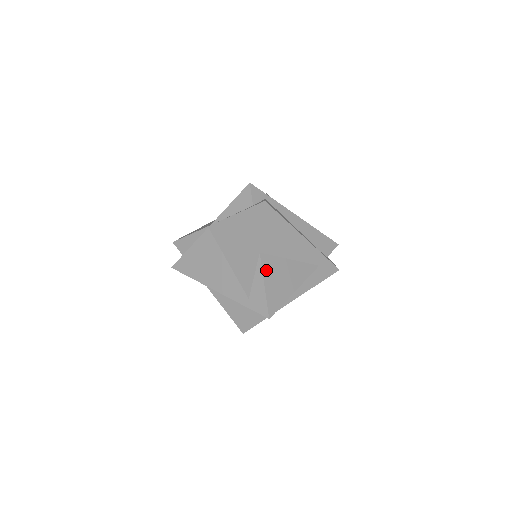
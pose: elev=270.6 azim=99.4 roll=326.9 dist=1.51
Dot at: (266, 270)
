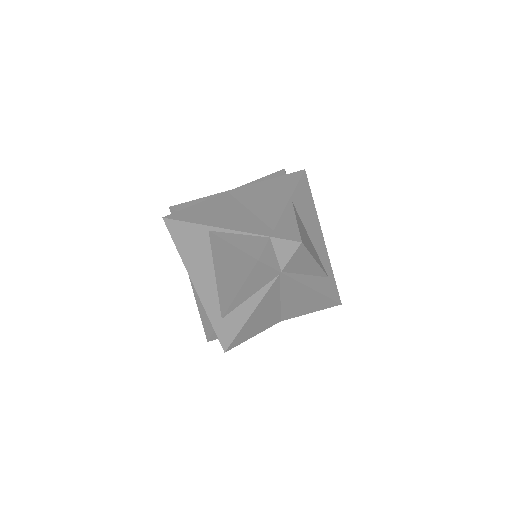
Dot at: (297, 216)
